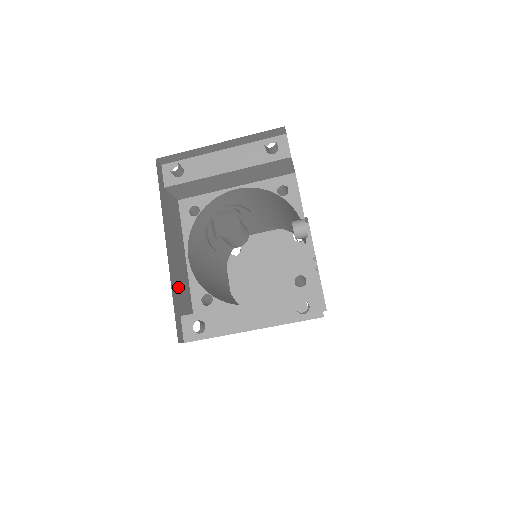
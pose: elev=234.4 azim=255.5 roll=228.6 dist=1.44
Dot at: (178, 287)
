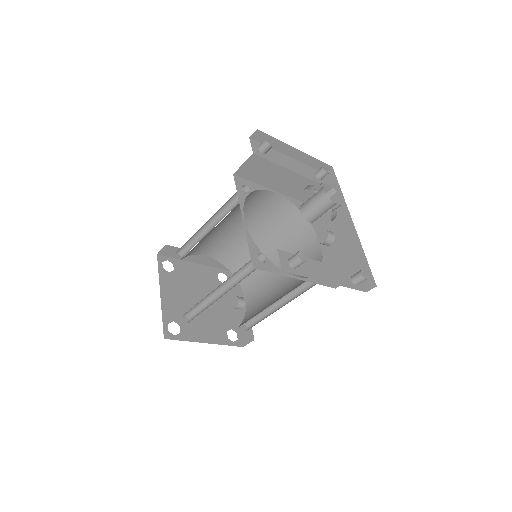
Dot at: occluded
